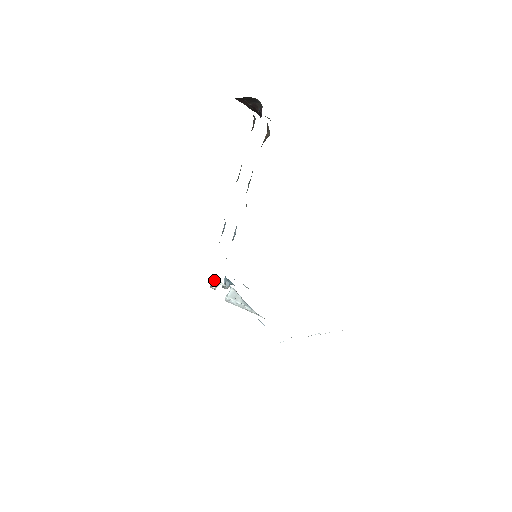
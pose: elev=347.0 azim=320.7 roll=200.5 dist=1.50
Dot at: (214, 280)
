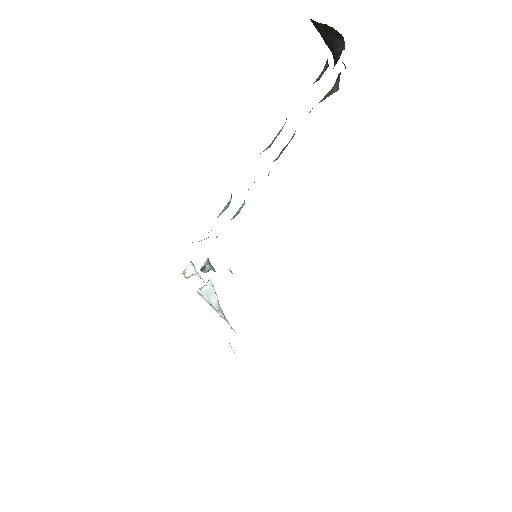
Dot at: (190, 267)
